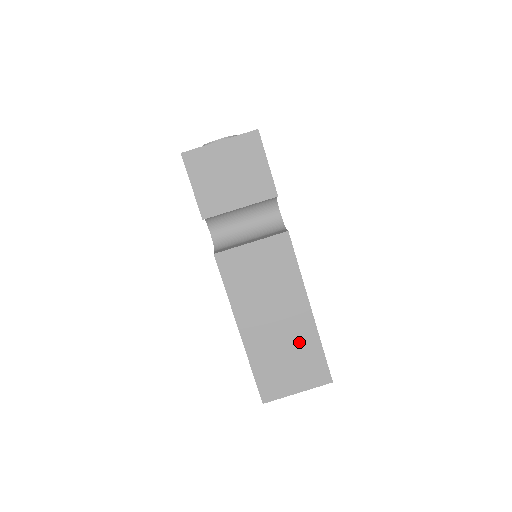
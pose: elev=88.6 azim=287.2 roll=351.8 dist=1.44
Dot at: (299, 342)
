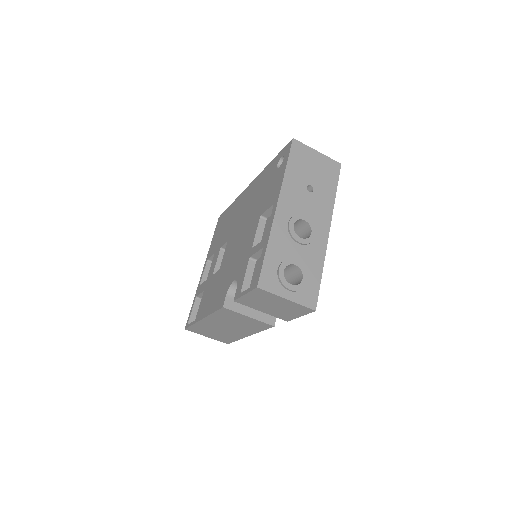
Dot at: (228, 335)
